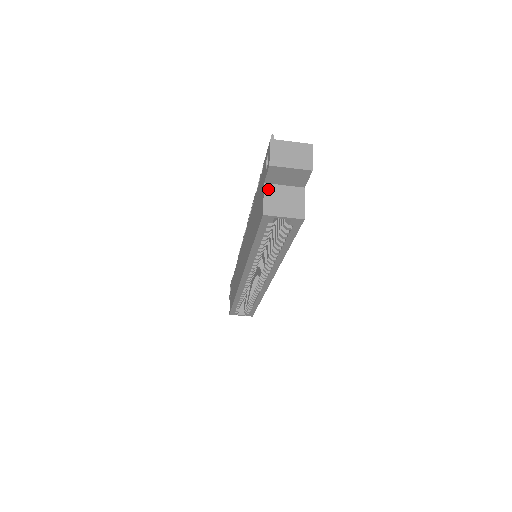
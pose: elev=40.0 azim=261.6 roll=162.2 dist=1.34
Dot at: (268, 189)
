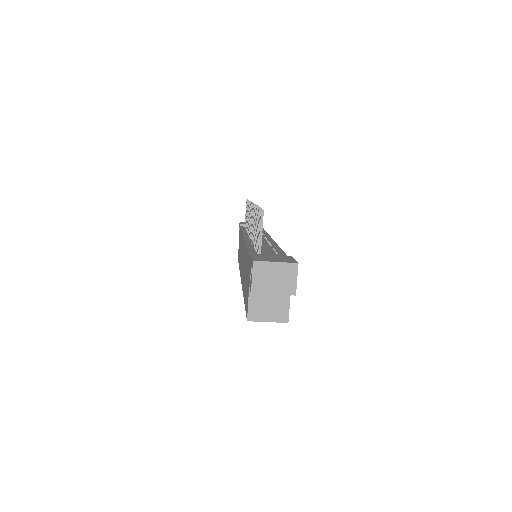
Dot at: occluded
